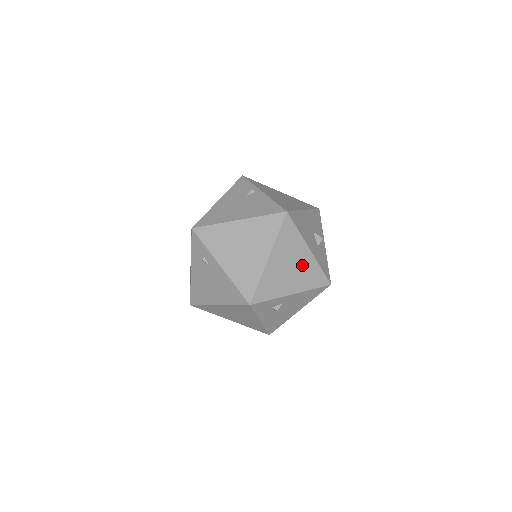
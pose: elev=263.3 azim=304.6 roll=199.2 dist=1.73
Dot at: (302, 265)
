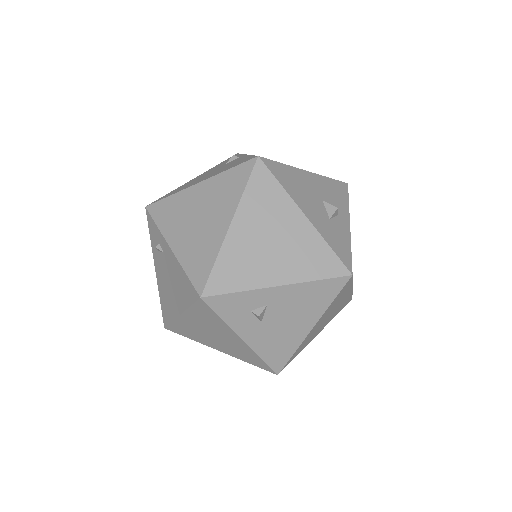
Dot at: (293, 239)
